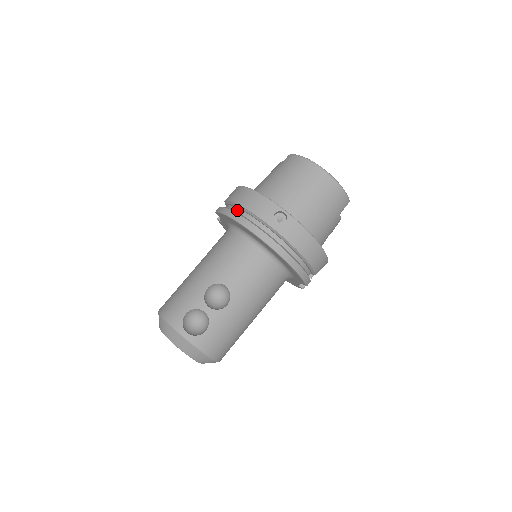
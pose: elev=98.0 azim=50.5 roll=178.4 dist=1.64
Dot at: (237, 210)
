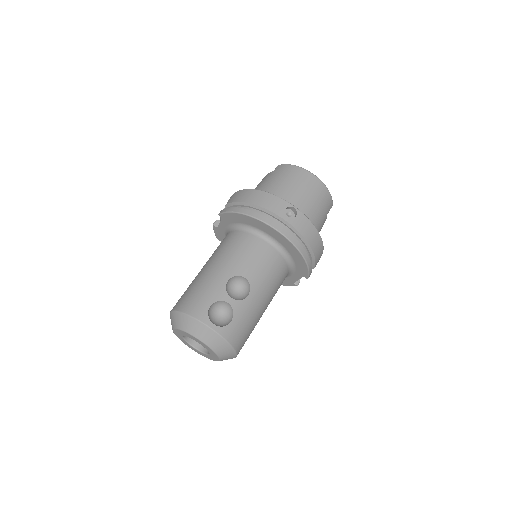
Dot at: occluded
